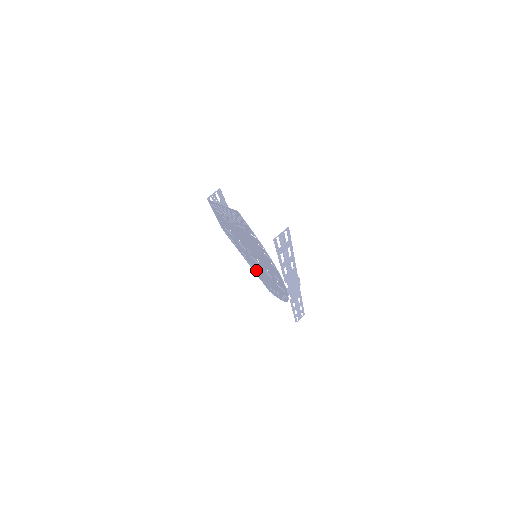
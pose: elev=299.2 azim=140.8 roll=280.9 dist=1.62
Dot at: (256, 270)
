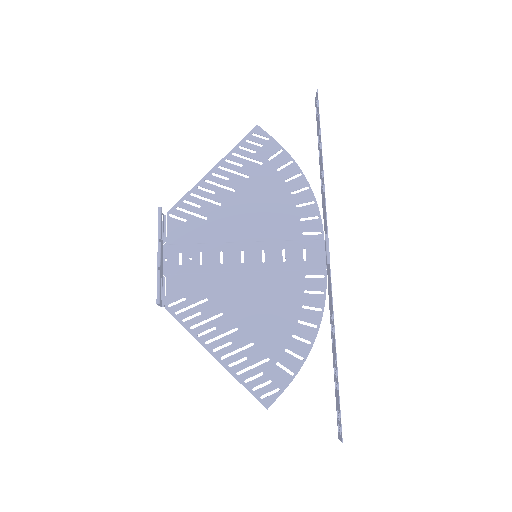
Dot at: (239, 182)
